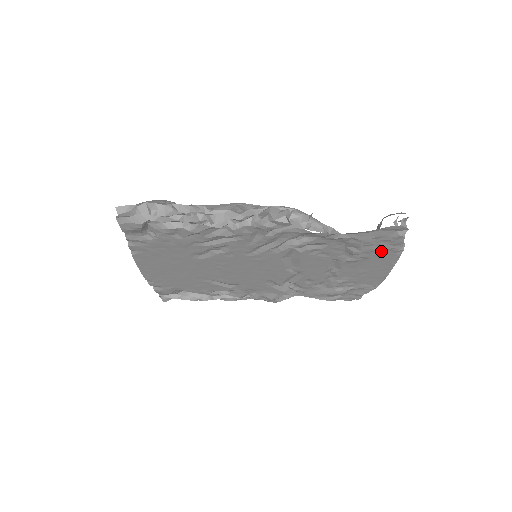
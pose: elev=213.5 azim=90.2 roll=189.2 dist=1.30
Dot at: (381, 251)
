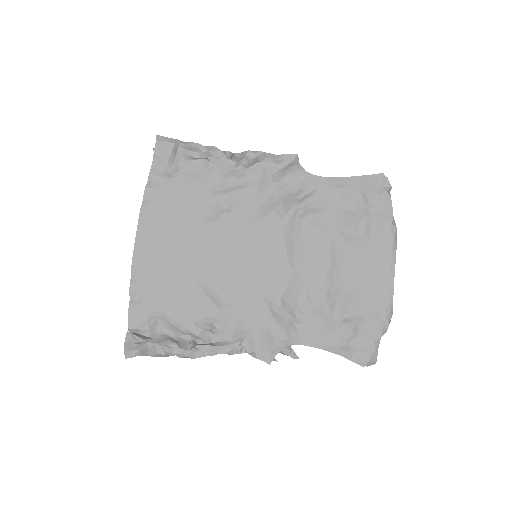
Dot at: (376, 224)
